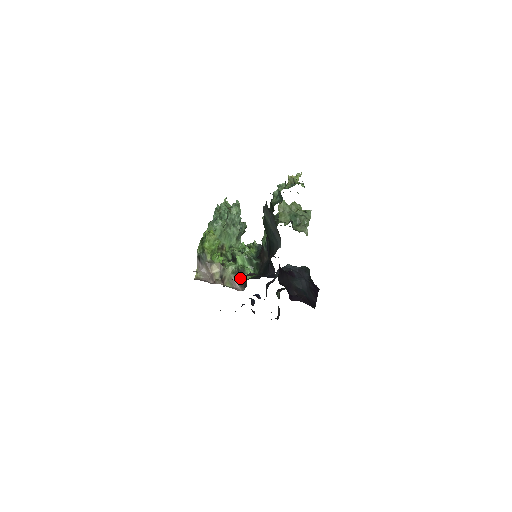
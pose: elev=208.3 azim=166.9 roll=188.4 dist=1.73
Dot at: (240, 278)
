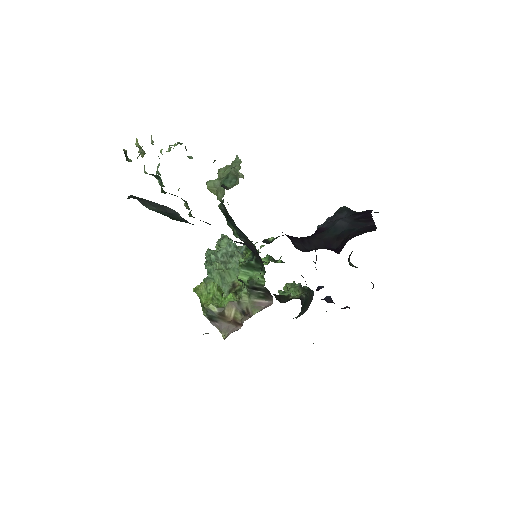
Dot at: (259, 293)
